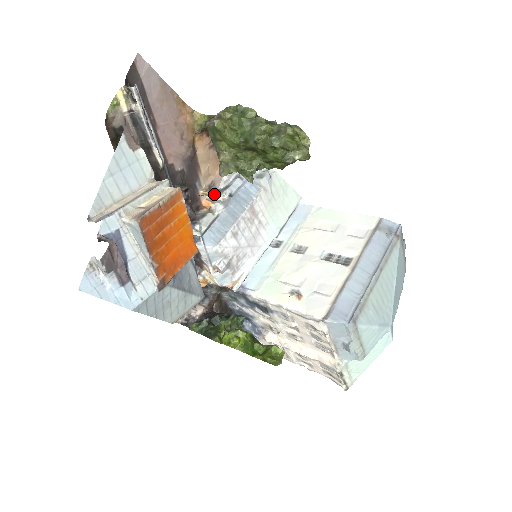
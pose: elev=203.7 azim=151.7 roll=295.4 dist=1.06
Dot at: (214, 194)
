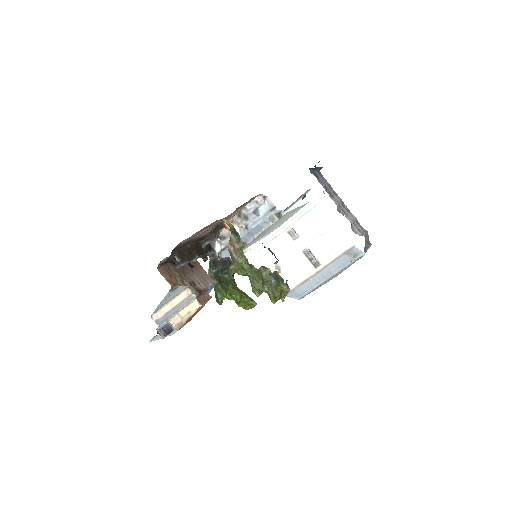
Dot at: (236, 219)
